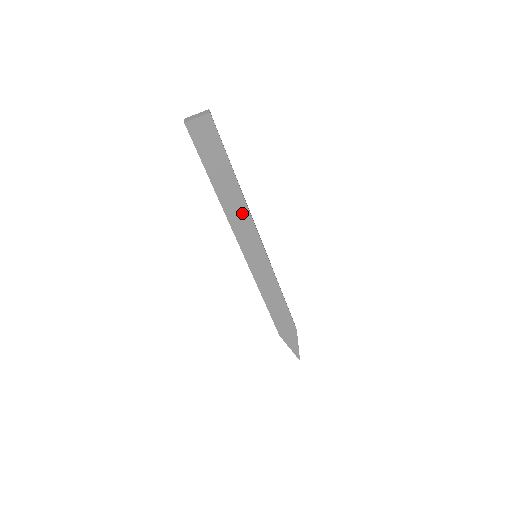
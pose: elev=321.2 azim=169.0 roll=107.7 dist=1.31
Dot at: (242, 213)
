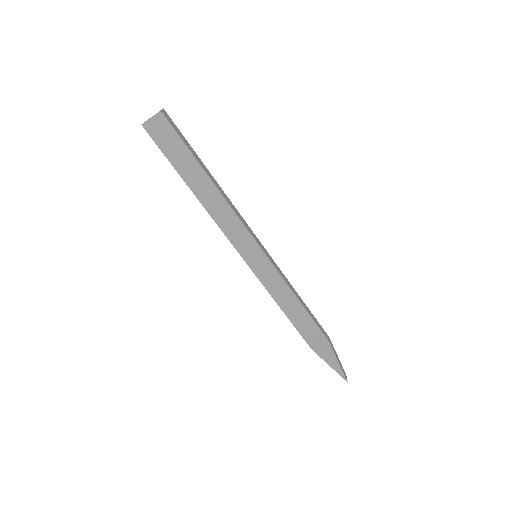
Dot at: (224, 209)
